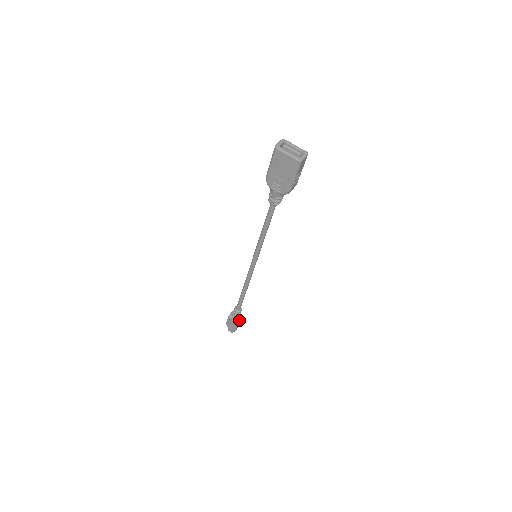
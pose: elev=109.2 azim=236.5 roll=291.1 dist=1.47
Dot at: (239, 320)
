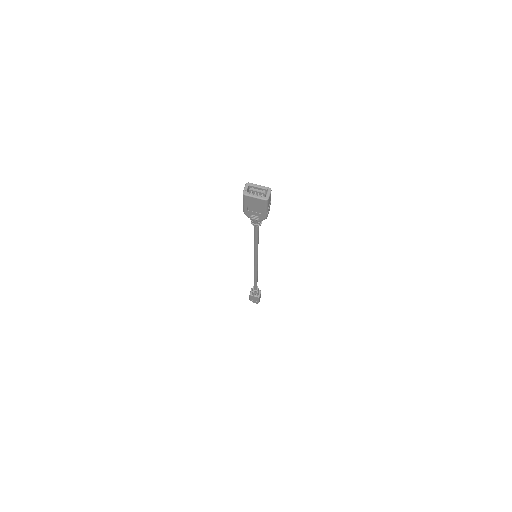
Dot at: (259, 295)
